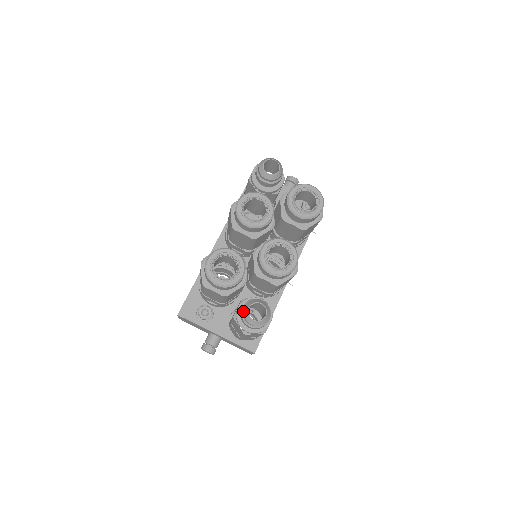
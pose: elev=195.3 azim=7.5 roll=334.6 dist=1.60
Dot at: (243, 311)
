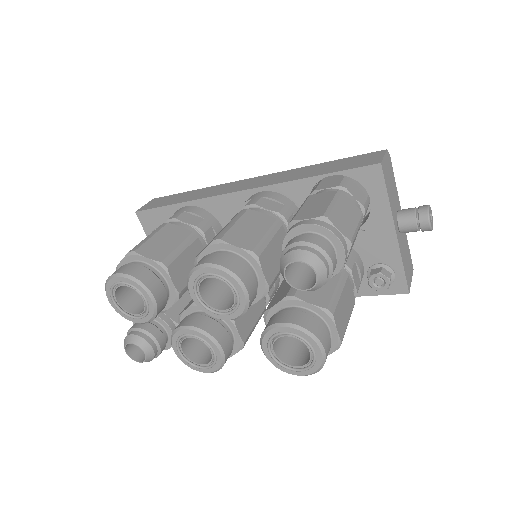
Dot at: occluded
